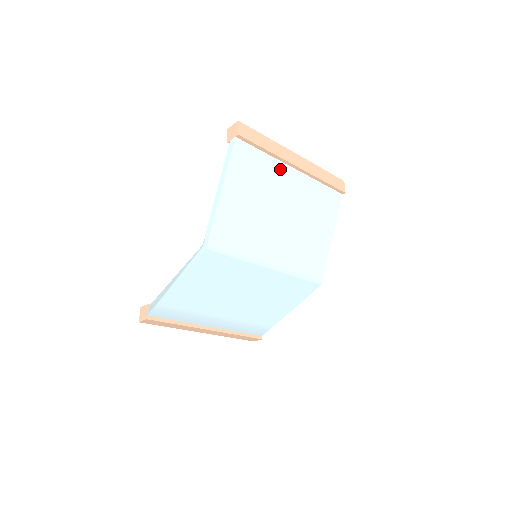
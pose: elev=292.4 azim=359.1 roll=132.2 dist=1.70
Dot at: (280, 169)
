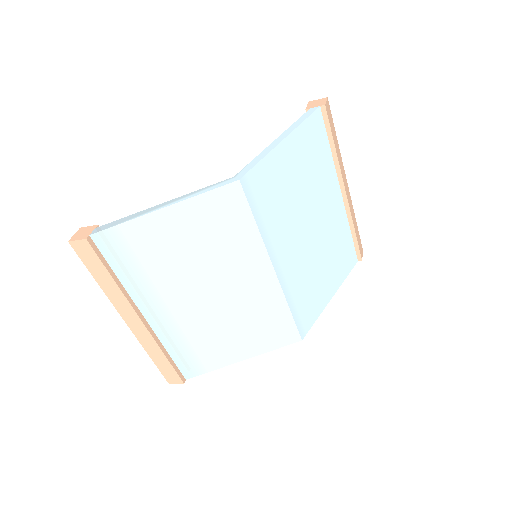
Dot at: (332, 179)
